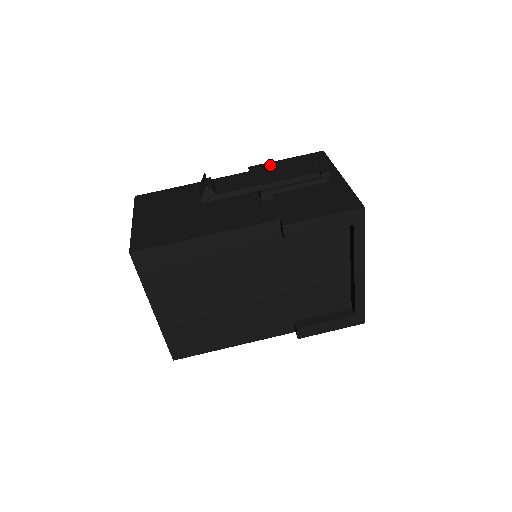
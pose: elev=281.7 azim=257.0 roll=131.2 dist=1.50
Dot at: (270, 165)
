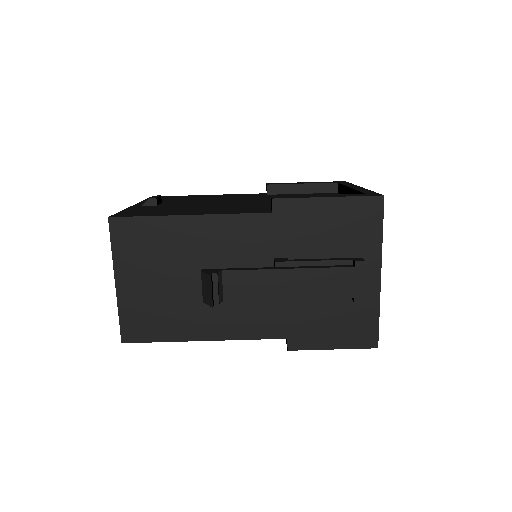
Dot at: (302, 208)
